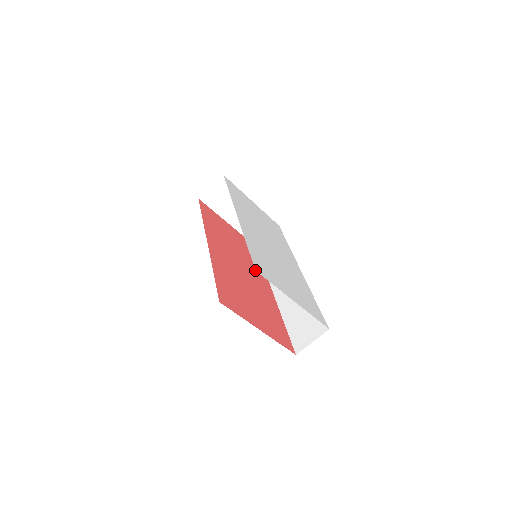
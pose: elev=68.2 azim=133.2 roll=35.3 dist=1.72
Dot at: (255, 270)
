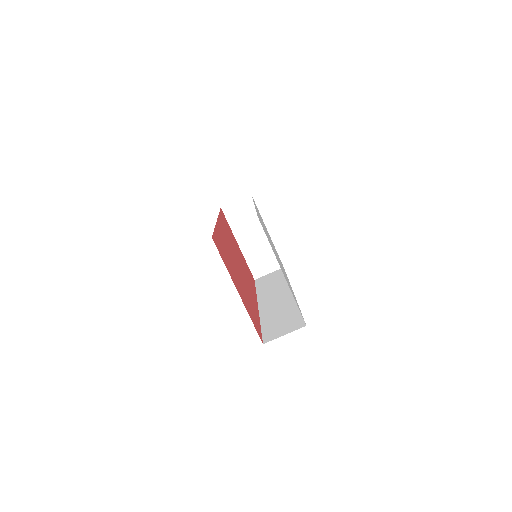
Dot at: (248, 281)
